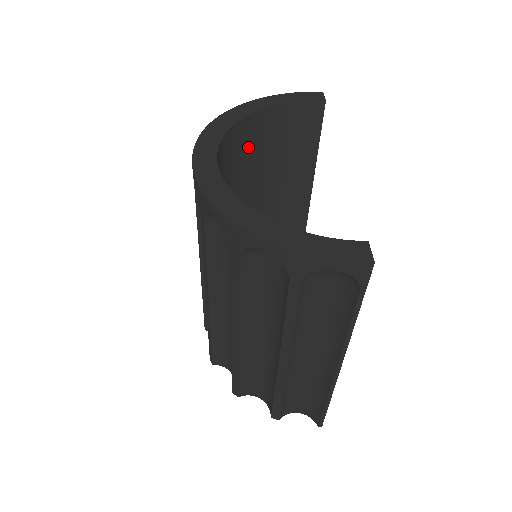
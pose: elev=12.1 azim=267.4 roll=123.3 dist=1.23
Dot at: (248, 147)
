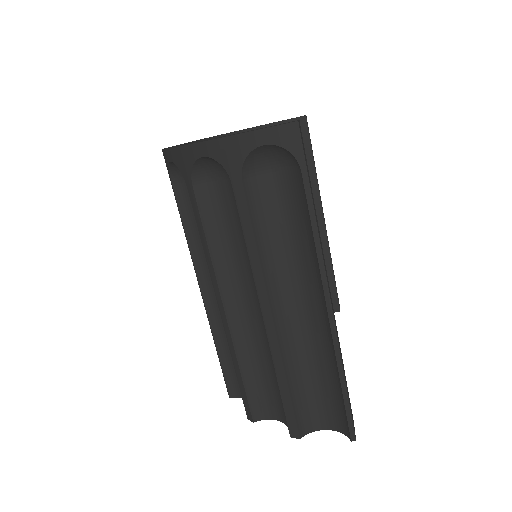
Dot at: occluded
